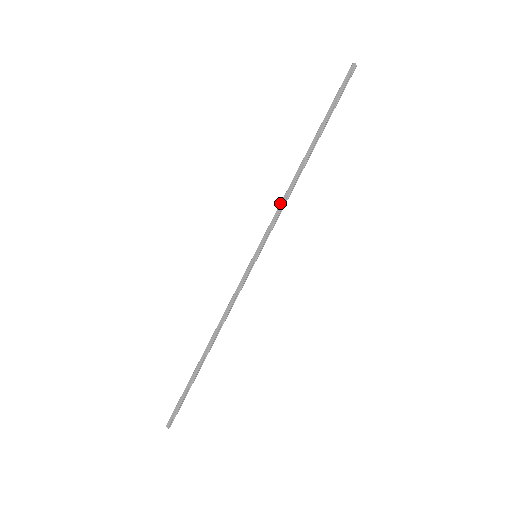
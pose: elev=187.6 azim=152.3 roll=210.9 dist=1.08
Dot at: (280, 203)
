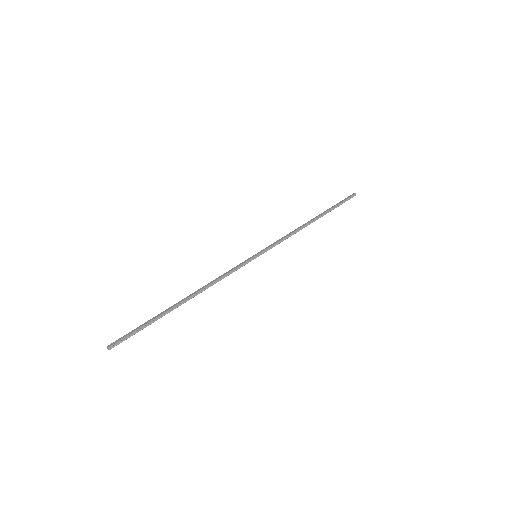
Dot at: (286, 235)
